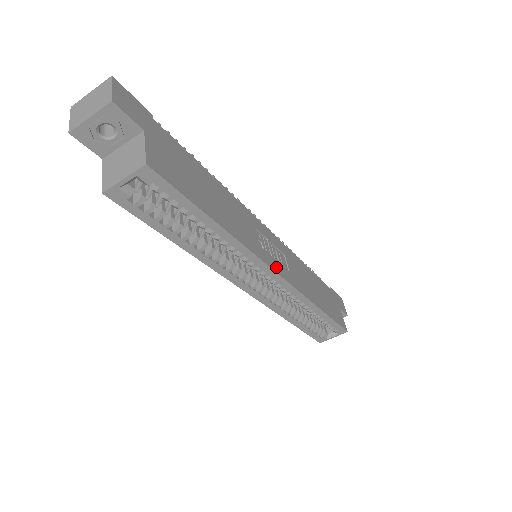
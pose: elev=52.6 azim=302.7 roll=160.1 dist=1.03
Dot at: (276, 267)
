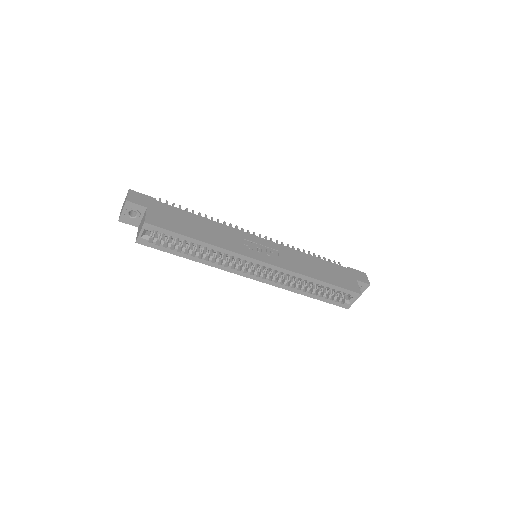
Dot at: (261, 258)
